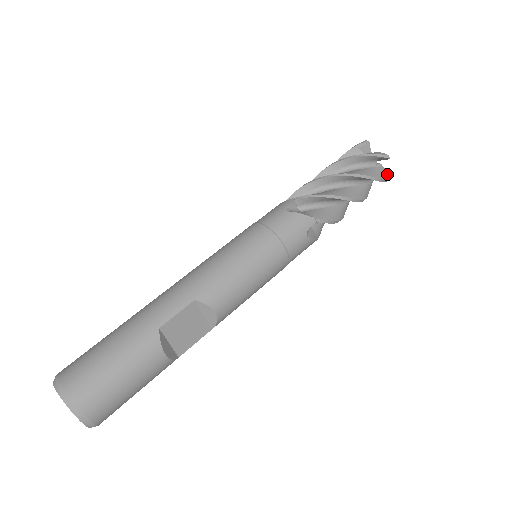
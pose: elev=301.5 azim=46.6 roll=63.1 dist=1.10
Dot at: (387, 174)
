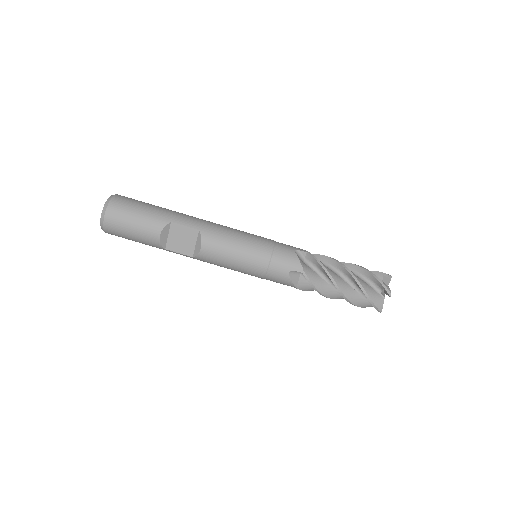
Dot at: (382, 306)
